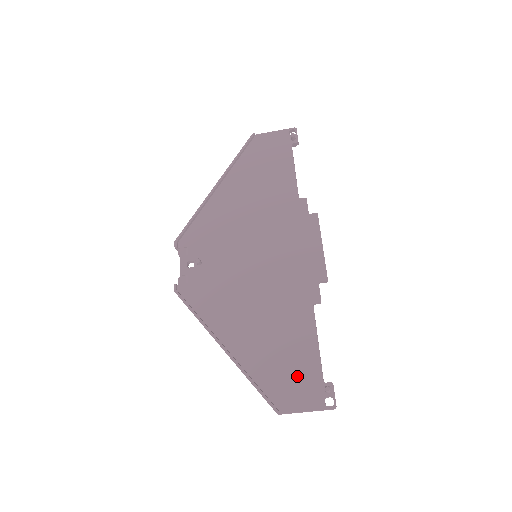
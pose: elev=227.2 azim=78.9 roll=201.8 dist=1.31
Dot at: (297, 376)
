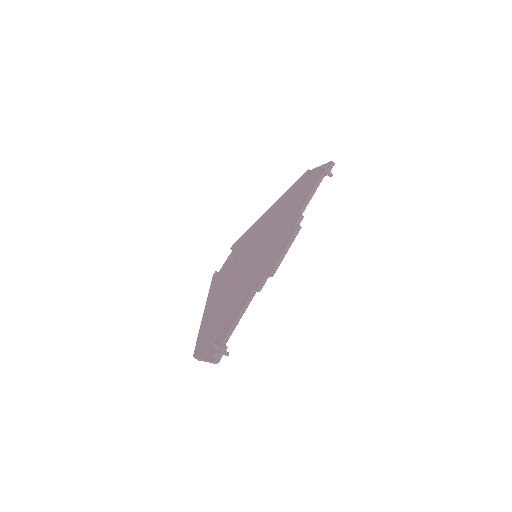
Dot at: (216, 336)
